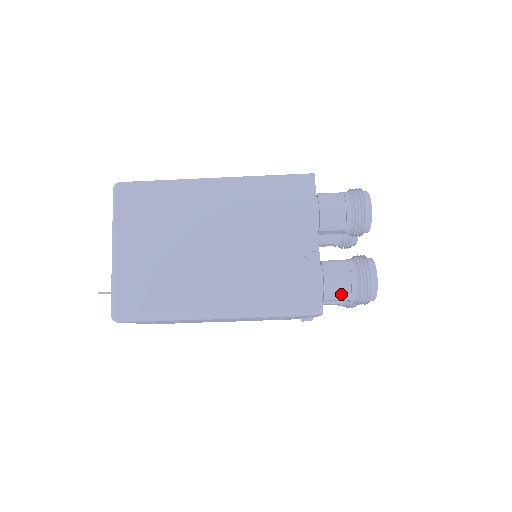
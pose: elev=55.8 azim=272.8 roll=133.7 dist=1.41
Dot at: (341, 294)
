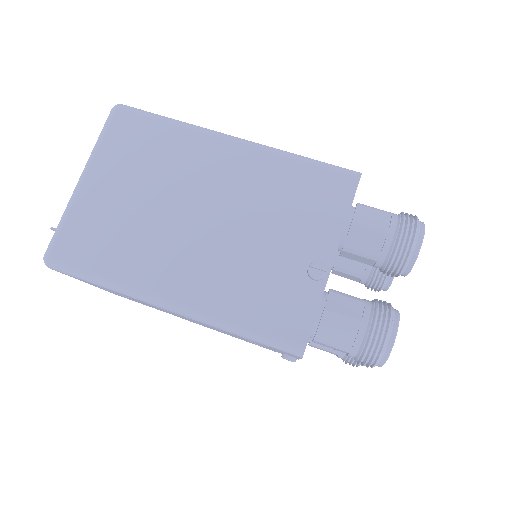
Dot at: (339, 341)
